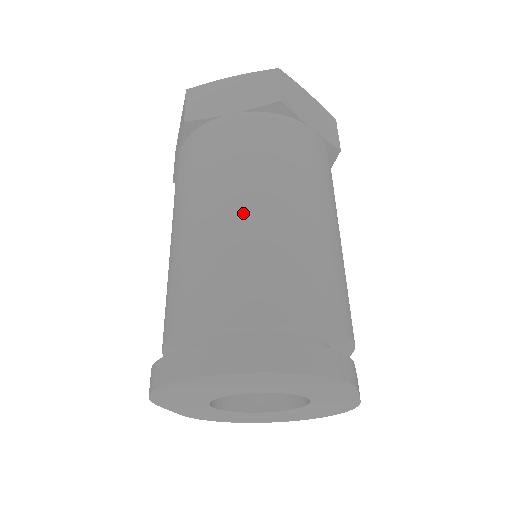
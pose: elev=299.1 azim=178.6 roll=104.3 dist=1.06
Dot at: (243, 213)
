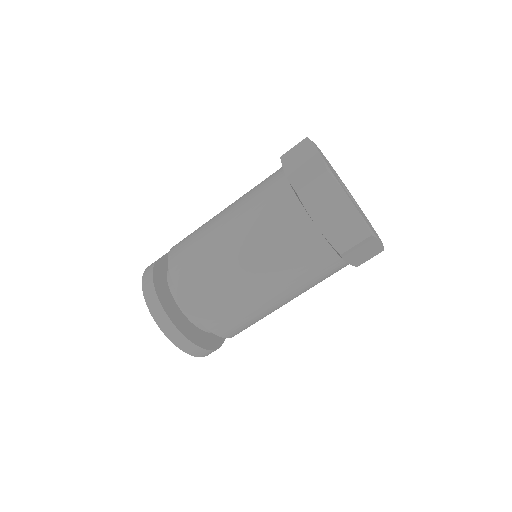
Dot at: (247, 281)
